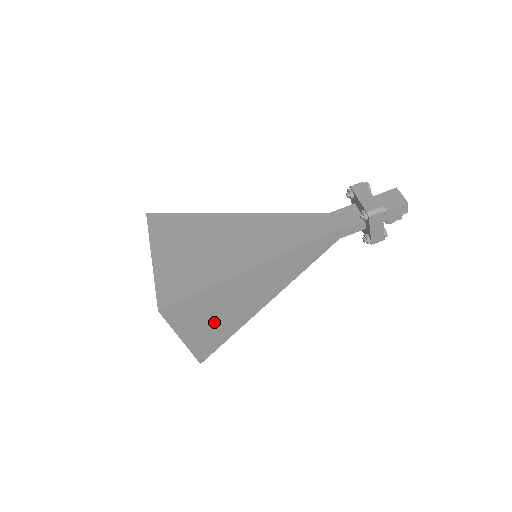
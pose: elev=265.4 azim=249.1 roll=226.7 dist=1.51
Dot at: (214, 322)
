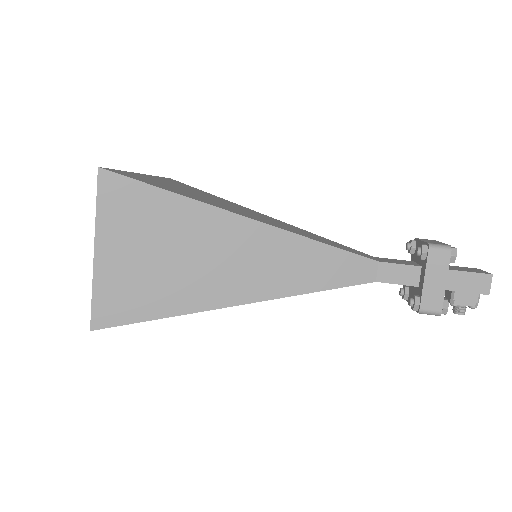
Dot at: (151, 264)
